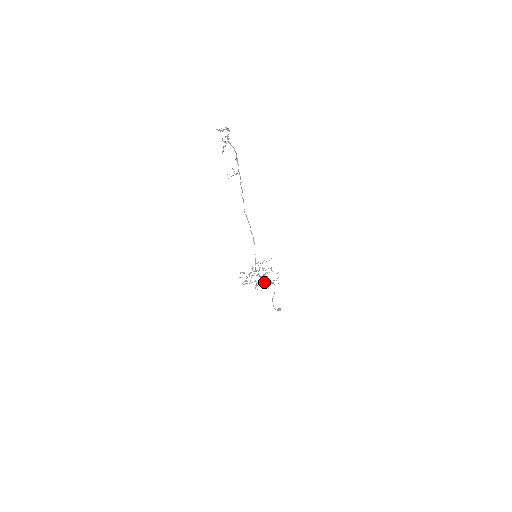
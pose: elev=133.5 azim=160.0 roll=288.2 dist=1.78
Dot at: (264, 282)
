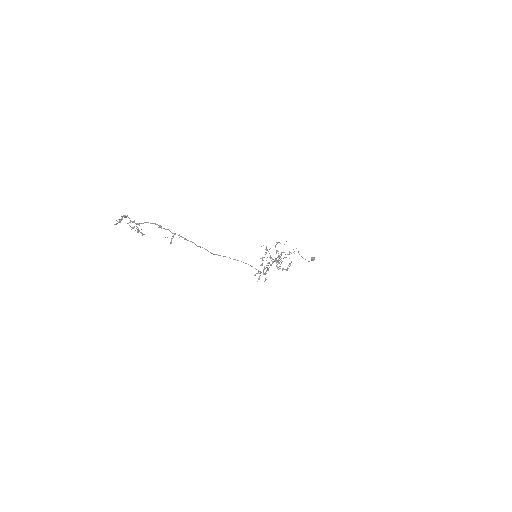
Dot at: (281, 260)
